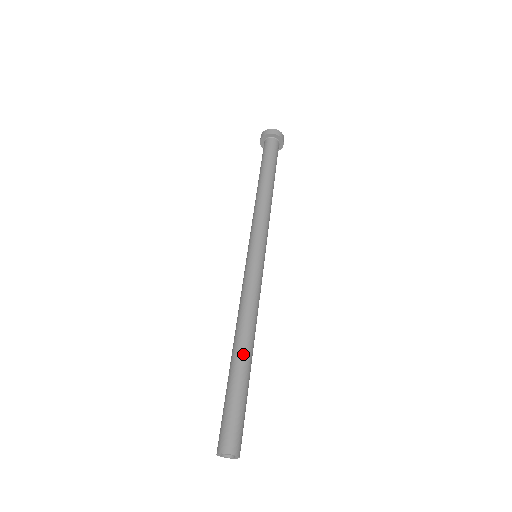
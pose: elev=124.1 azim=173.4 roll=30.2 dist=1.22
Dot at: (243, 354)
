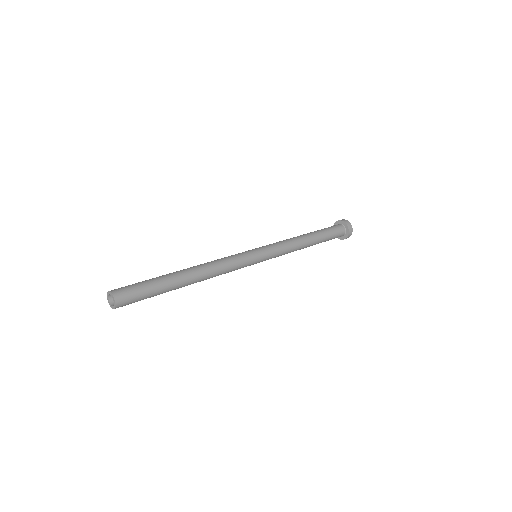
Dot at: (184, 274)
